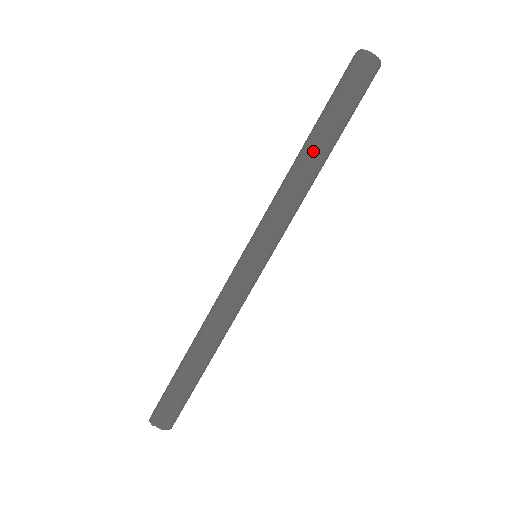
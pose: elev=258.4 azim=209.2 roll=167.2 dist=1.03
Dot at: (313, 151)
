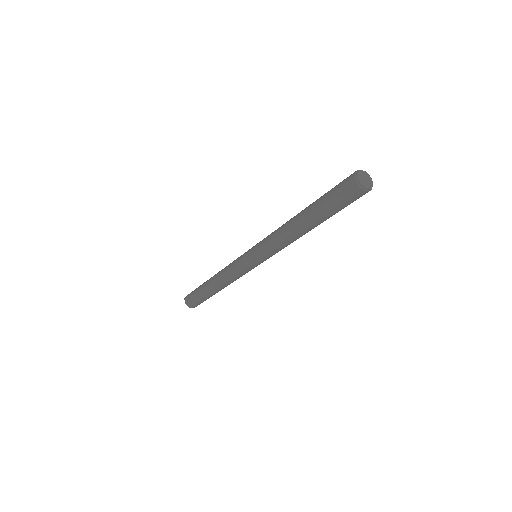
Dot at: (300, 224)
